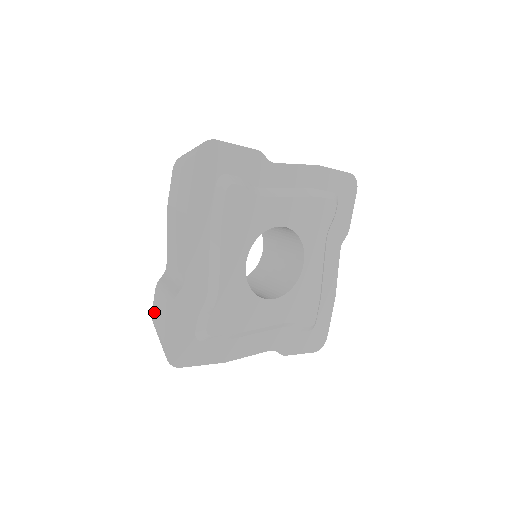
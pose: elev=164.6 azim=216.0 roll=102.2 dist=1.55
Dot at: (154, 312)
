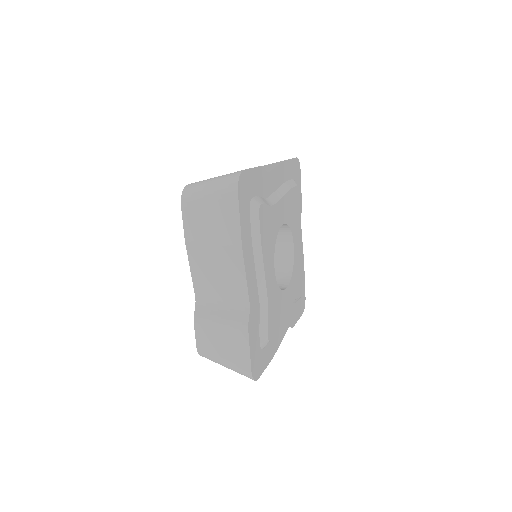
Dot at: (203, 344)
